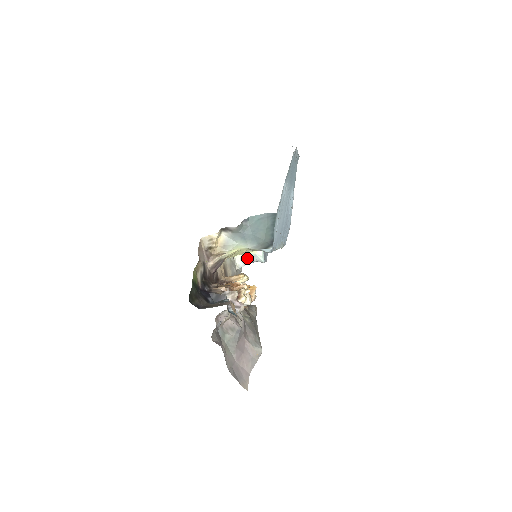
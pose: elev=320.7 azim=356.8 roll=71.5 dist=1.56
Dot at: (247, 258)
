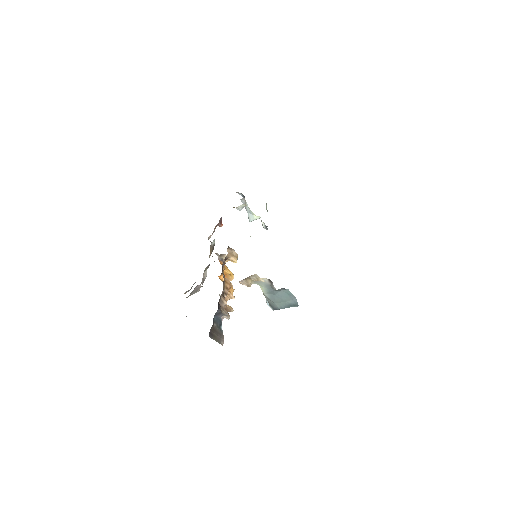
Dot at: (246, 204)
